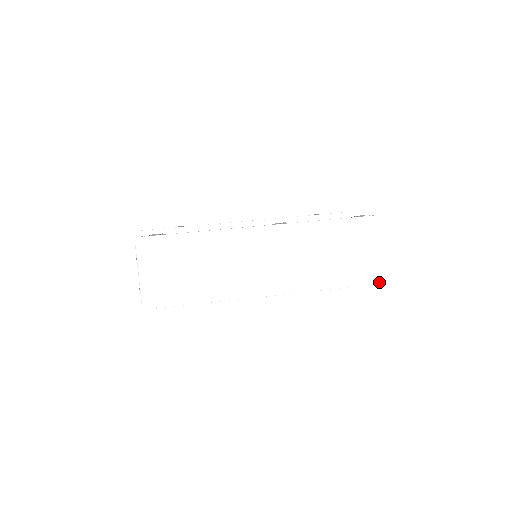
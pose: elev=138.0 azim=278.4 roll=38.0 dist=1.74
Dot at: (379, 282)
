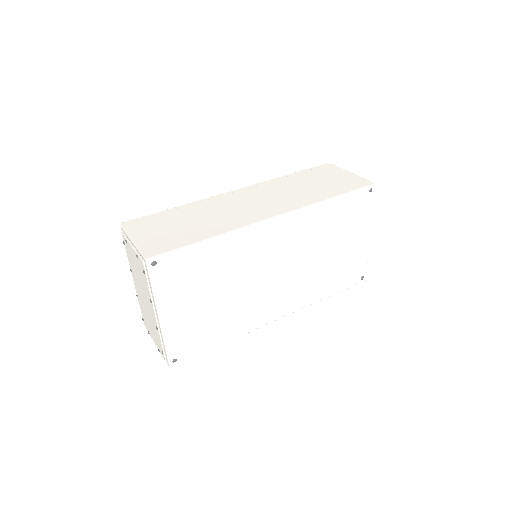
Dot at: (369, 184)
